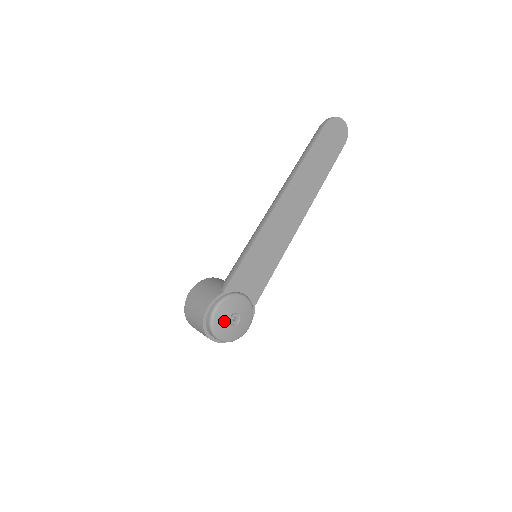
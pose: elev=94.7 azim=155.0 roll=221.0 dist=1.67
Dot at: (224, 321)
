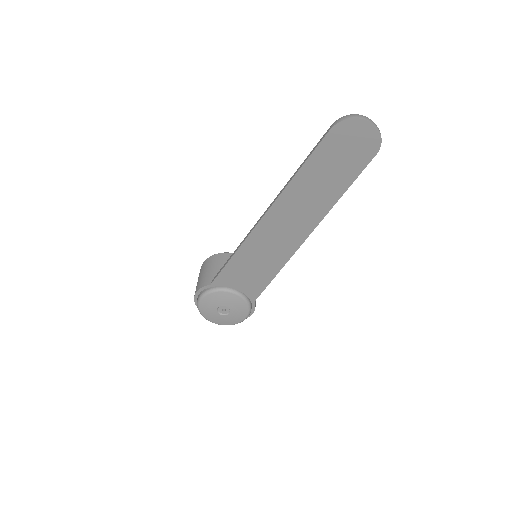
Dot at: (211, 309)
